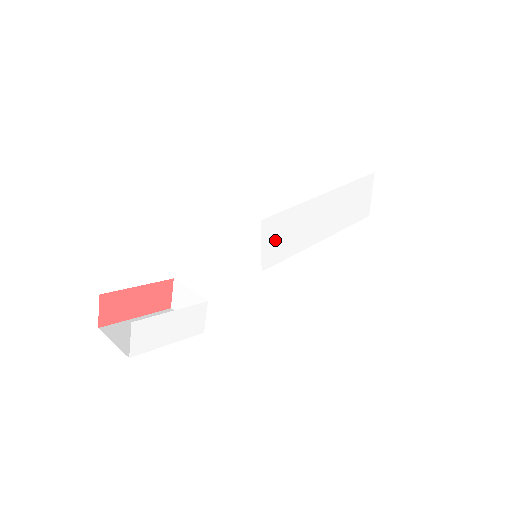
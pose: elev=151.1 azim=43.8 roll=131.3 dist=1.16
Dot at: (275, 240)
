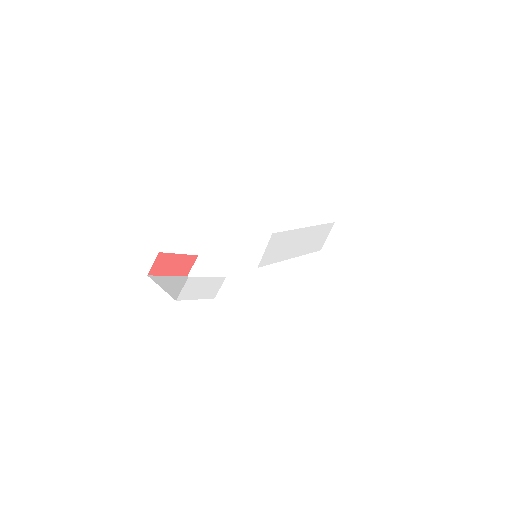
Dot at: (272, 249)
